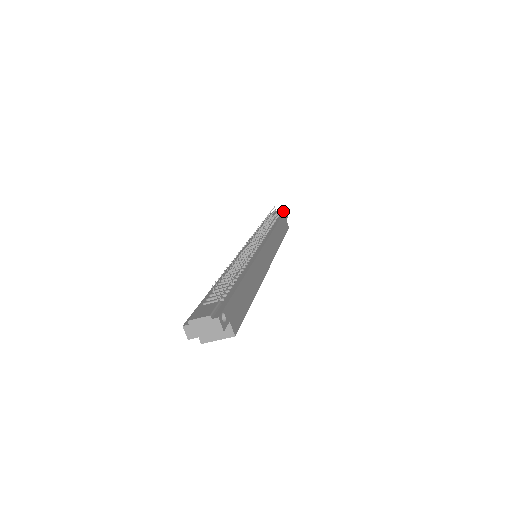
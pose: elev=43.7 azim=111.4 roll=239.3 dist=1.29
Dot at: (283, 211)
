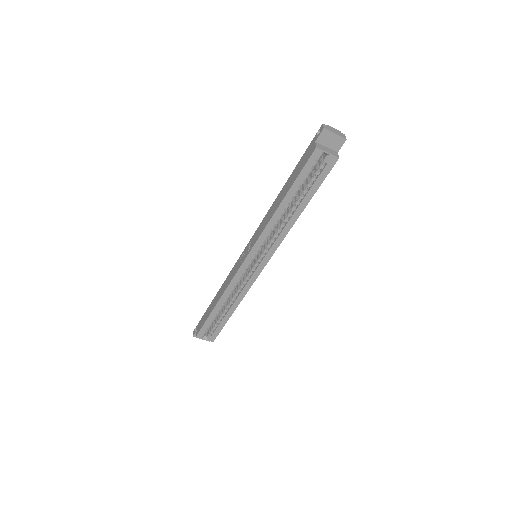
Dot at: occluded
